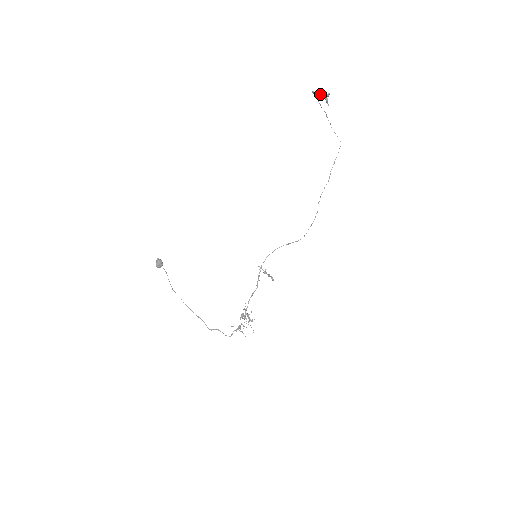
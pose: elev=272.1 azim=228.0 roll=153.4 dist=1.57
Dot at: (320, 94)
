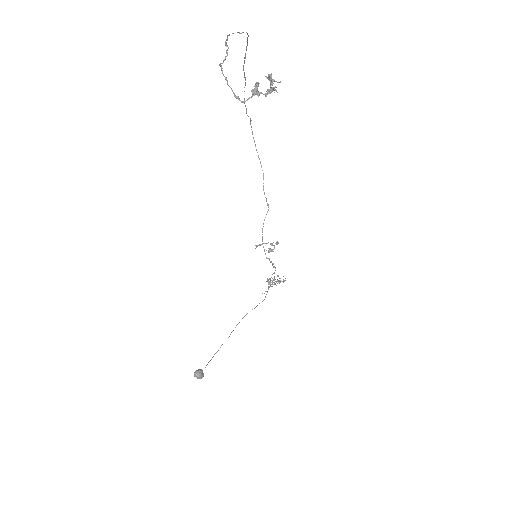
Dot at: (257, 93)
